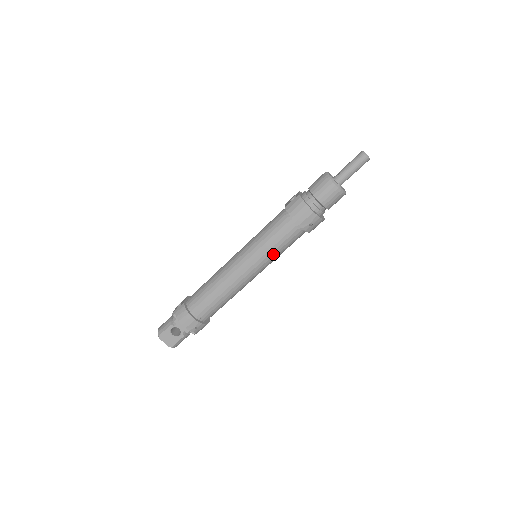
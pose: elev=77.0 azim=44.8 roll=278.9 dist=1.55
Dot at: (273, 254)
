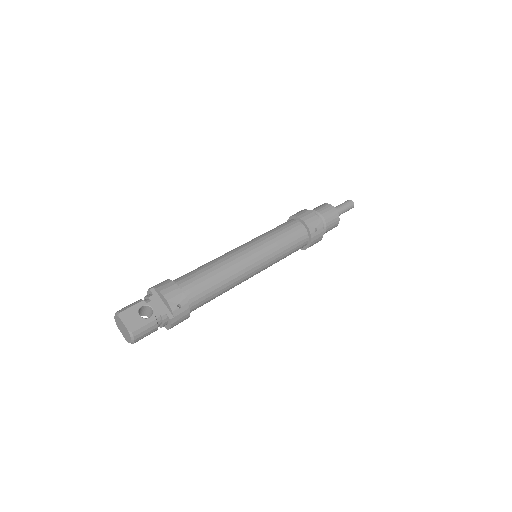
Dot at: (279, 248)
